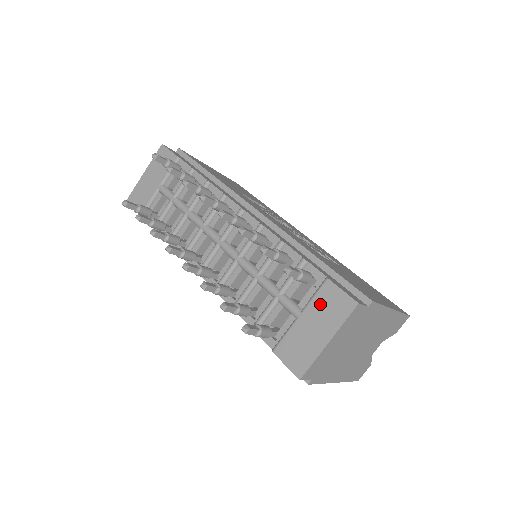
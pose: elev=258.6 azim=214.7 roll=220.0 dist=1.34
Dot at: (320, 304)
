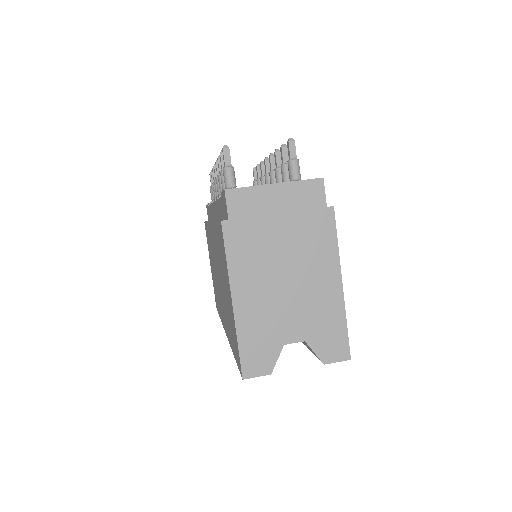
Dot at: occluded
